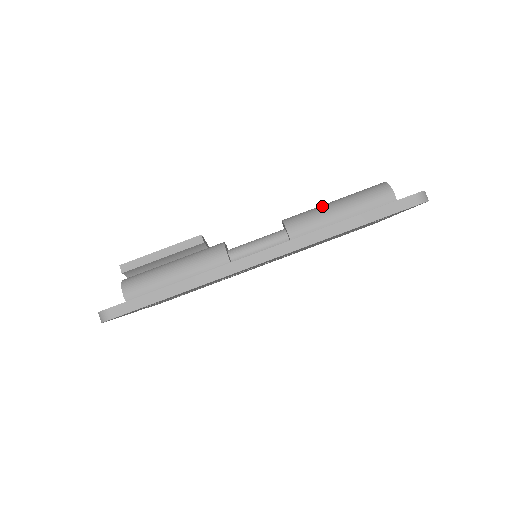
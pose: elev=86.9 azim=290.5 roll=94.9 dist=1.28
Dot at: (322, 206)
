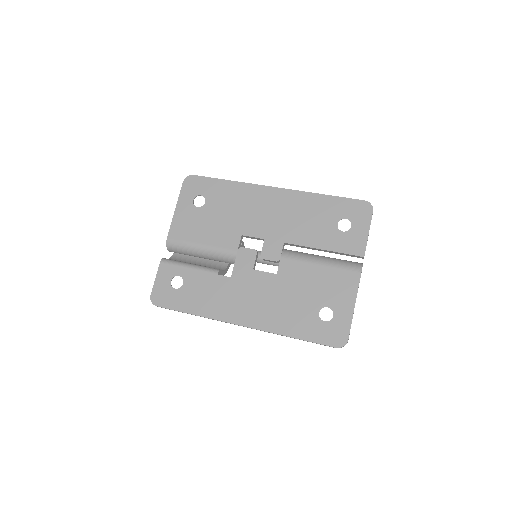
Dot at: occluded
